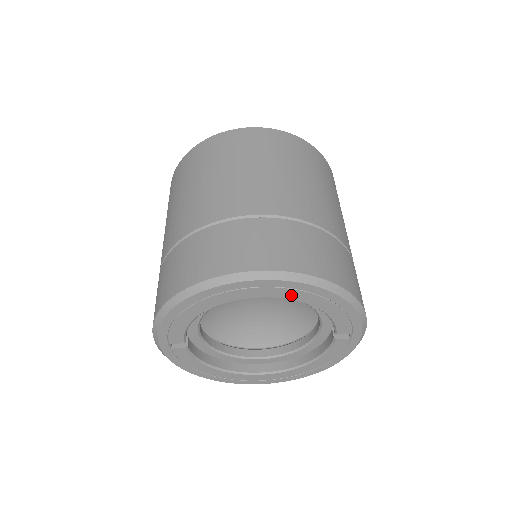
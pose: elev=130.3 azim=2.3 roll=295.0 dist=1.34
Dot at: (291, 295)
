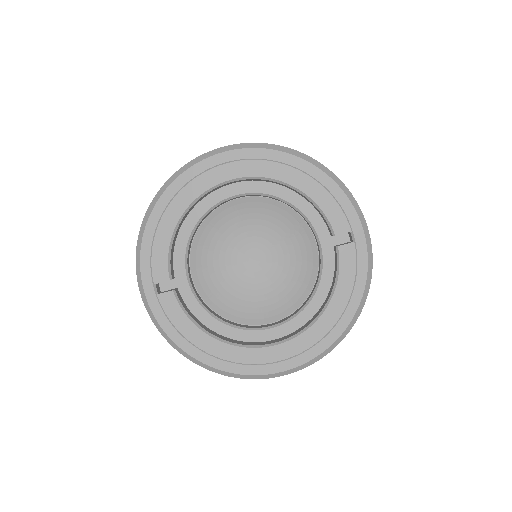
Dot at: (263, 170)
